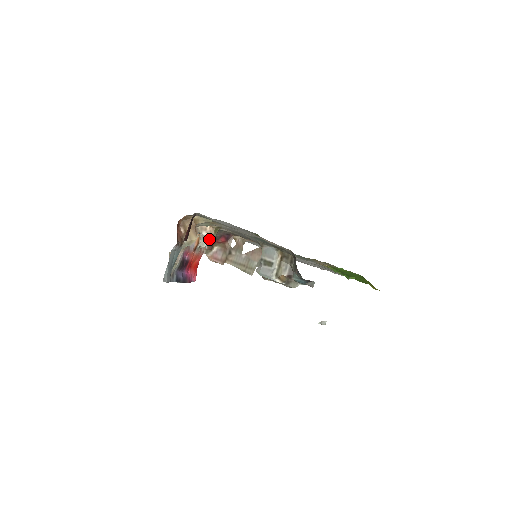
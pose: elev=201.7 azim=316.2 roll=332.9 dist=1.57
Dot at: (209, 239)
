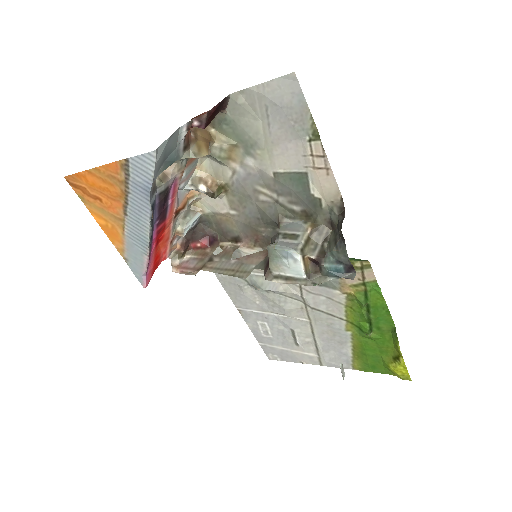
Dot at: (187, 233)
